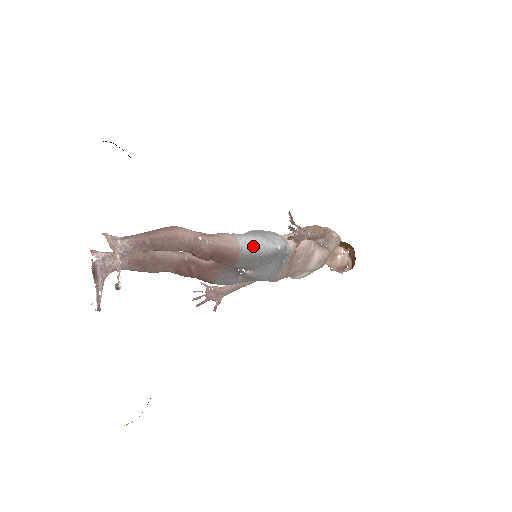
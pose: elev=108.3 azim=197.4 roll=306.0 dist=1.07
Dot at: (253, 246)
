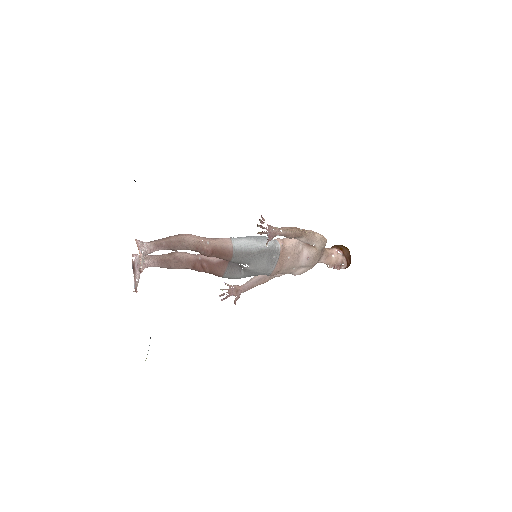
Dot at: (244, 245)
